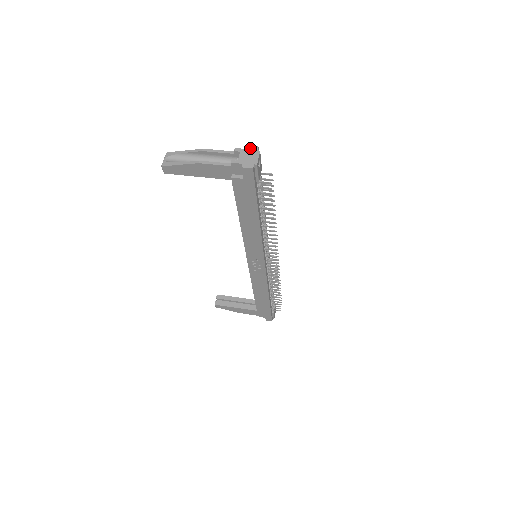
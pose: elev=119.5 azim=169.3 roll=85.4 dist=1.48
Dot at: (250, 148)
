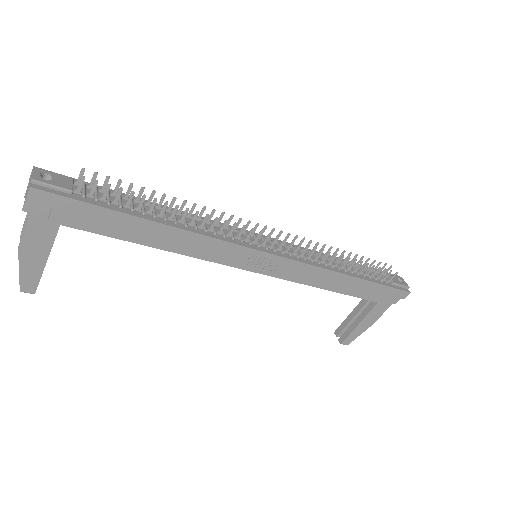
Dot at: (30, 177)
